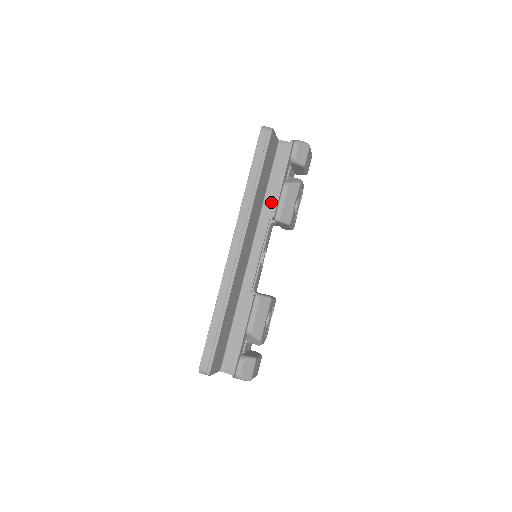
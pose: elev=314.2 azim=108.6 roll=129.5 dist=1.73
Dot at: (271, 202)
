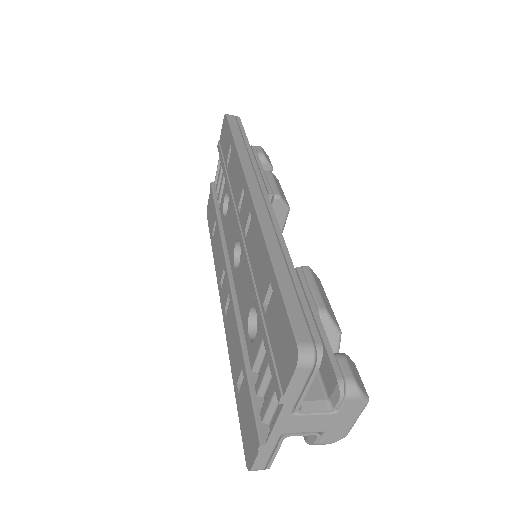
Dot at: occluded
